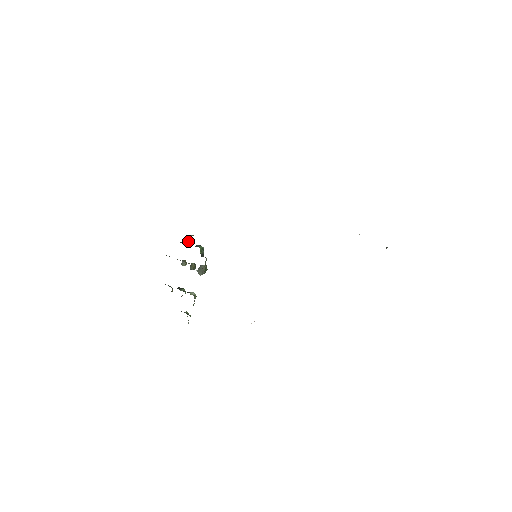
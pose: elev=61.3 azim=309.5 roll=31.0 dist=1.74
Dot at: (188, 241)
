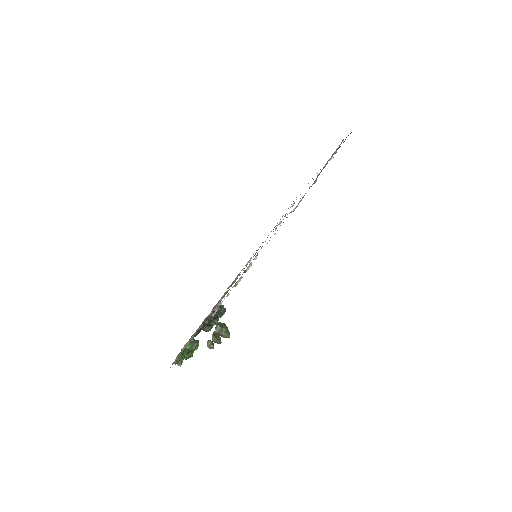
Dot at: occluded
